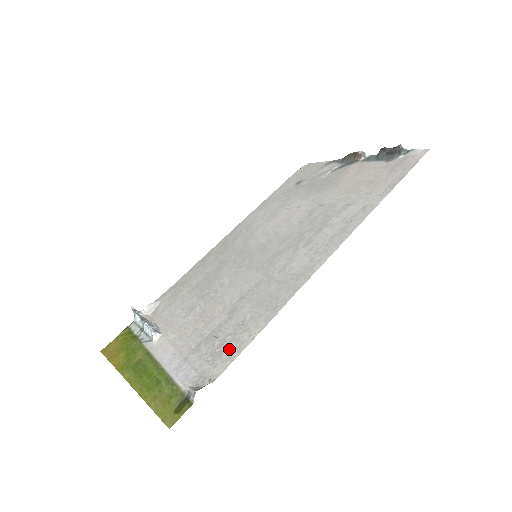
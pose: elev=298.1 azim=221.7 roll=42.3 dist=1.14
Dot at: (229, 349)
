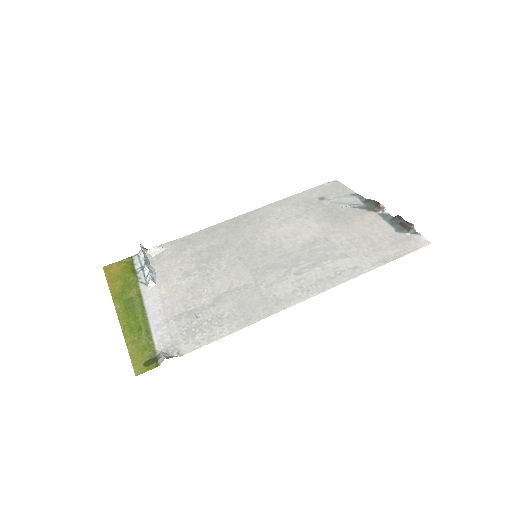
Dot at: (202, 334)
